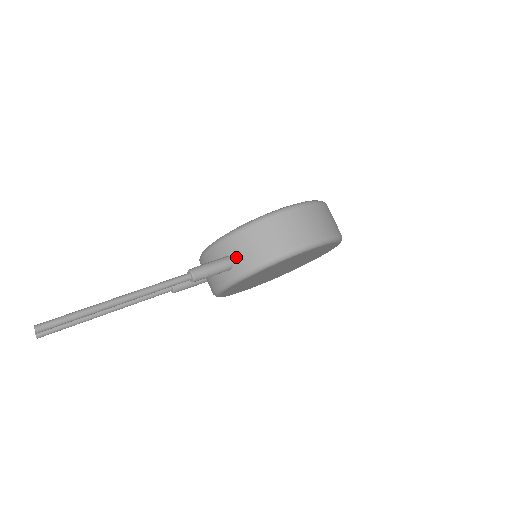
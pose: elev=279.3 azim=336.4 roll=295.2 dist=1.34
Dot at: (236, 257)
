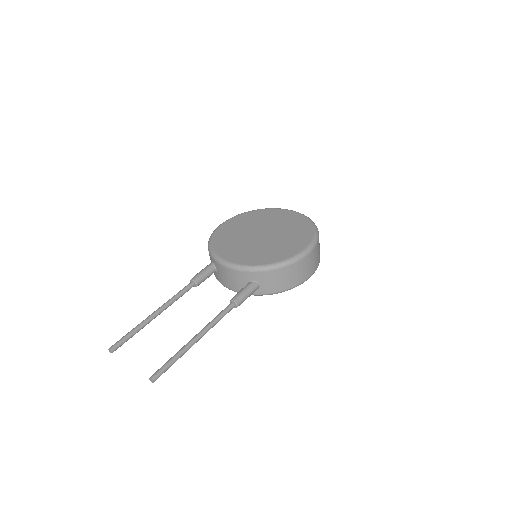
Dot at: (262, 284)
